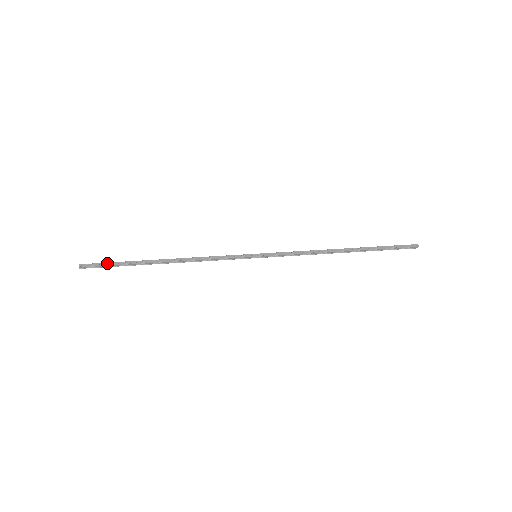
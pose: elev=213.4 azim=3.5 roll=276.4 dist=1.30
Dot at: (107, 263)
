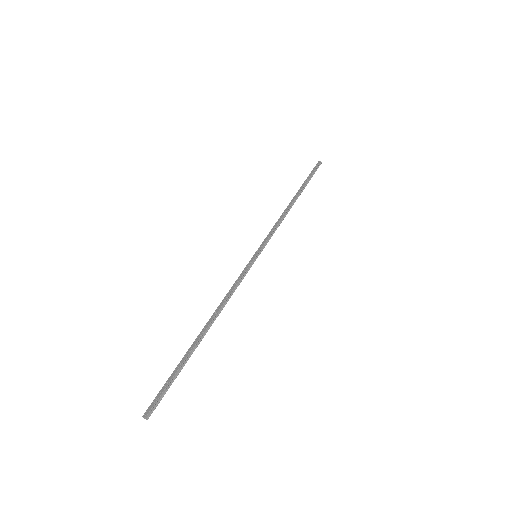
Dot at: (165, 385)
